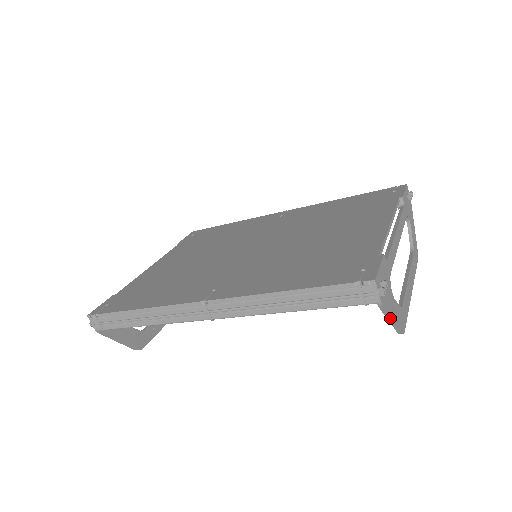
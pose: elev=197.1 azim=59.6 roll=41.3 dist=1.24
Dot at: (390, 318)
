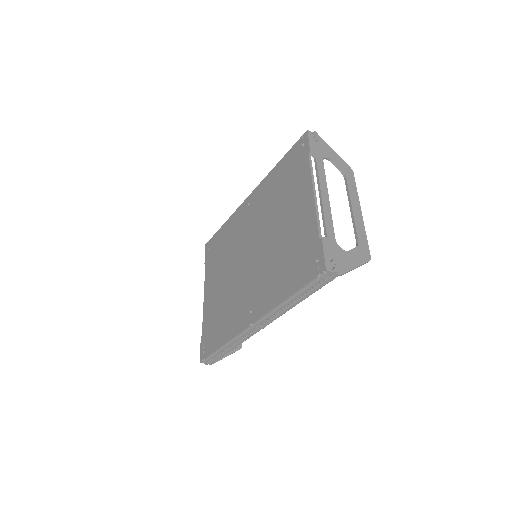
Dot at: (353, 269)
